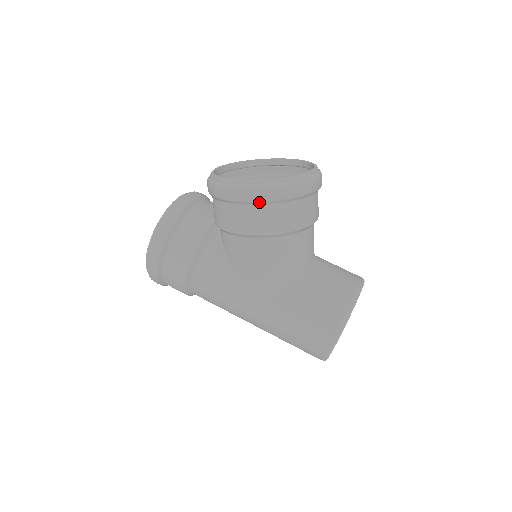
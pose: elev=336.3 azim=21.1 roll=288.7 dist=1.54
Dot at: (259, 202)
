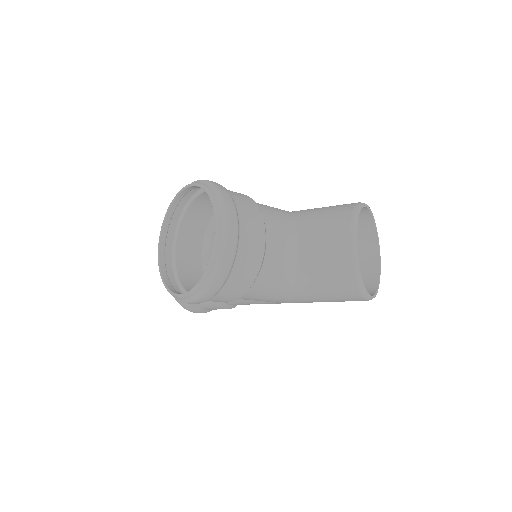
Dot at: occluded
